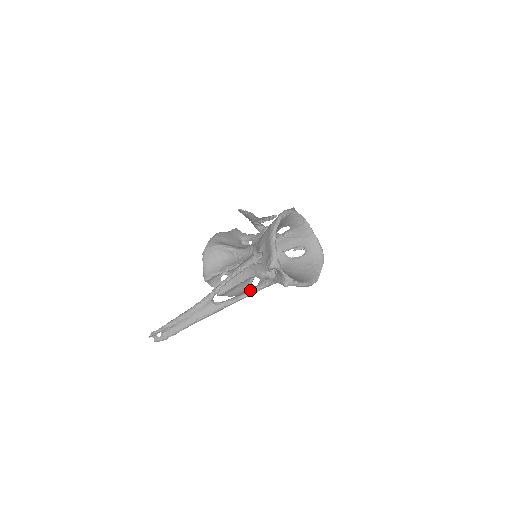
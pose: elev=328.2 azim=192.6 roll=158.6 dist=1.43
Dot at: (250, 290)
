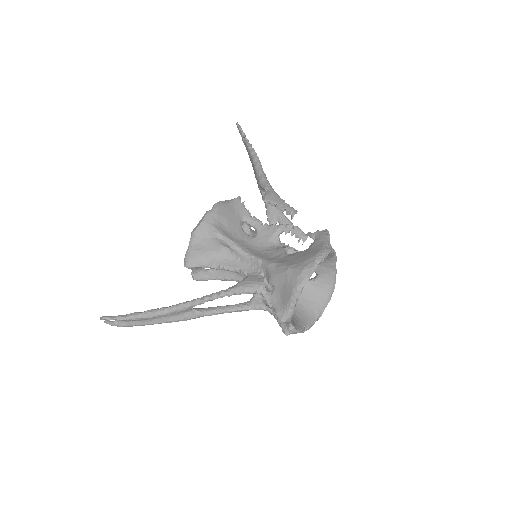
Dot at: (239, 307)
